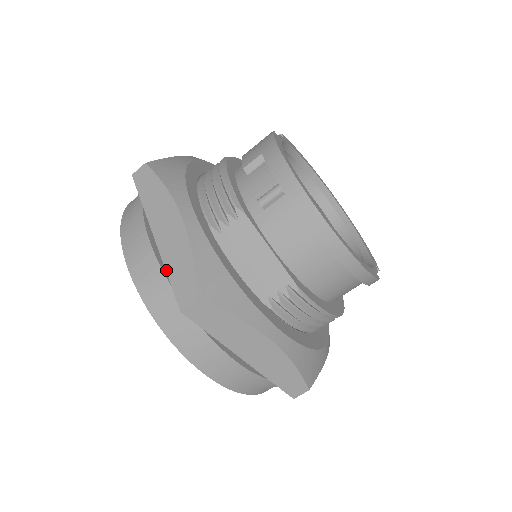
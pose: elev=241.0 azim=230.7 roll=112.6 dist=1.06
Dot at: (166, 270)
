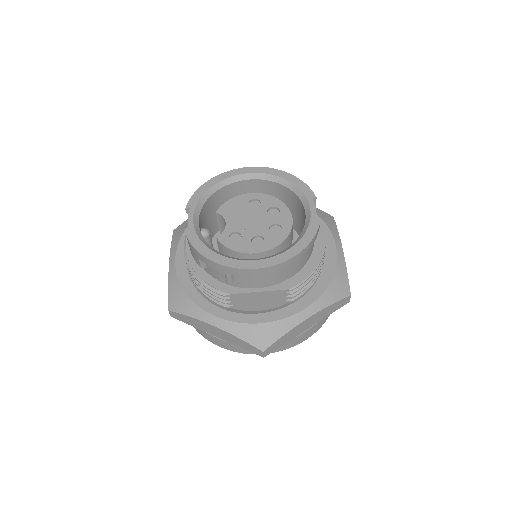
Dot at: (238, 346)
